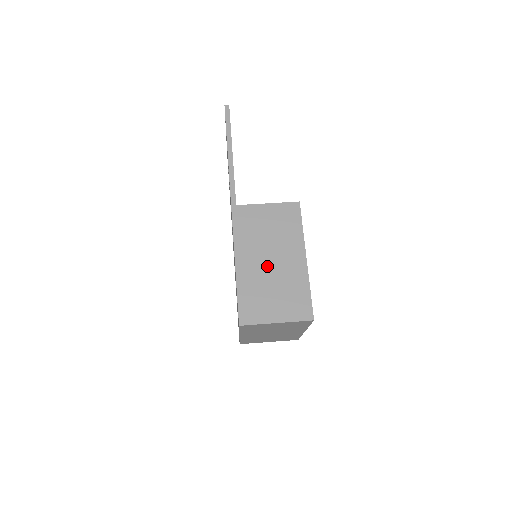
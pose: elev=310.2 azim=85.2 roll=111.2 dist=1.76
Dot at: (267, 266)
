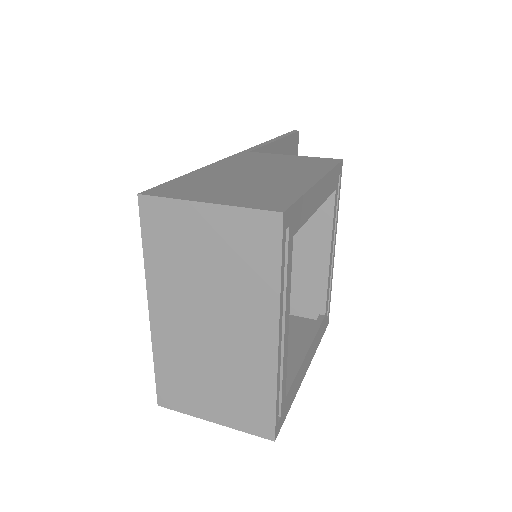
Dot at: (247, 175)
